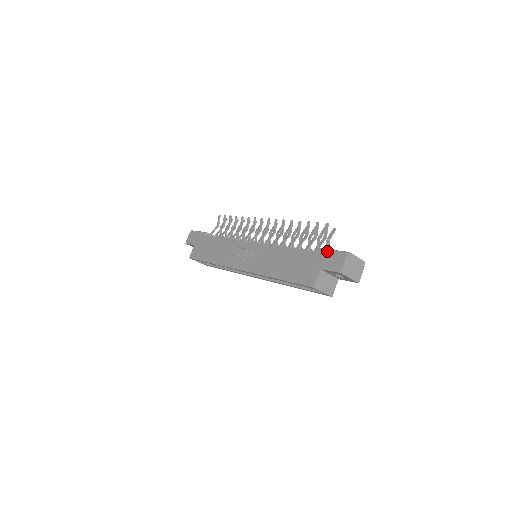
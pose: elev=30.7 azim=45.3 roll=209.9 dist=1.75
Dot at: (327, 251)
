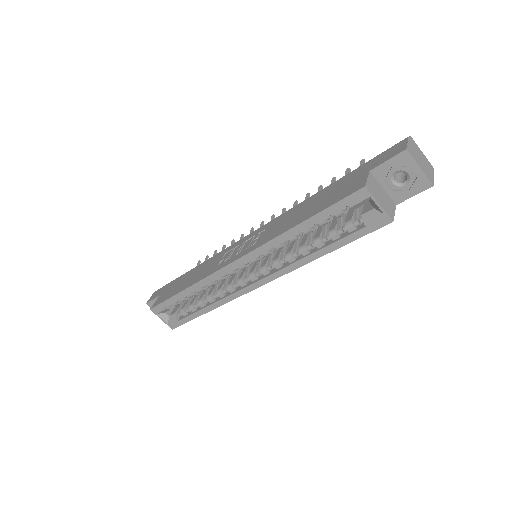
Dot at: (374, 157)
